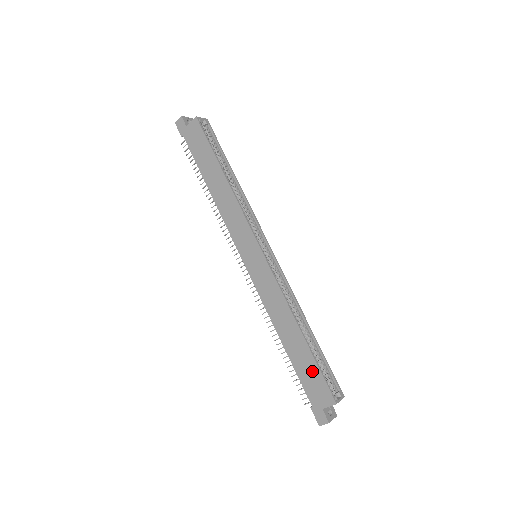
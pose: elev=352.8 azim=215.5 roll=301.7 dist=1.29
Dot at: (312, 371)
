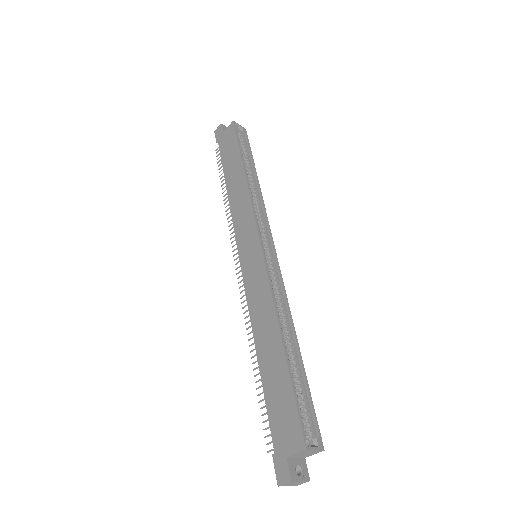
Dot at: (284, 397)
